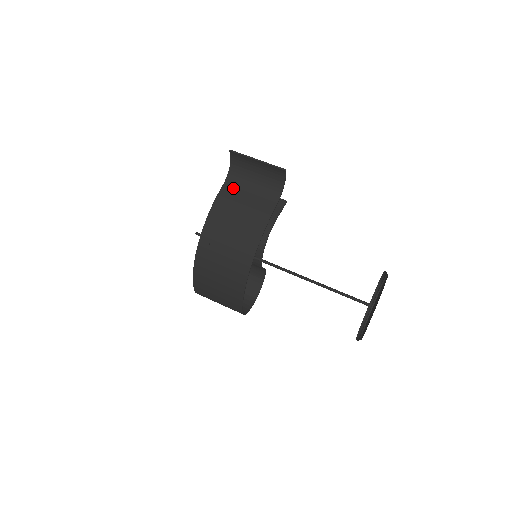
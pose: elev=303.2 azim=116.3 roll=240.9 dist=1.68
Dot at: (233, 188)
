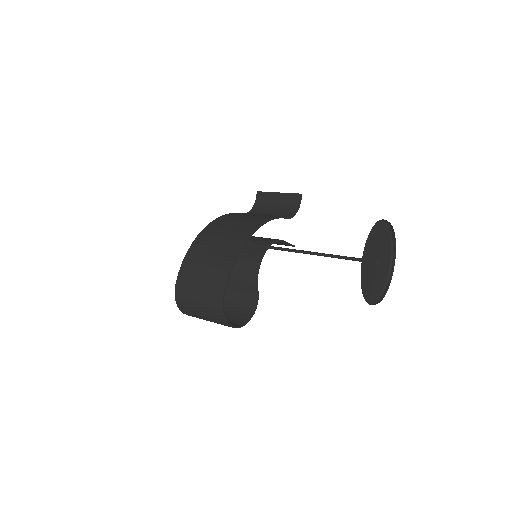
Dot at: occluded
